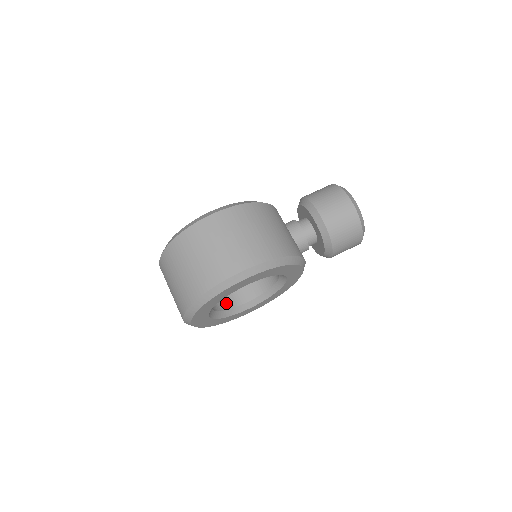
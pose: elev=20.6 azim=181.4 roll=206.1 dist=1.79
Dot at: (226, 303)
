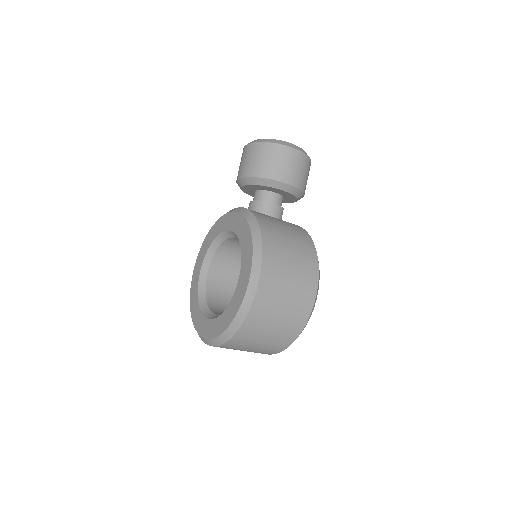
Dot at: occluded
